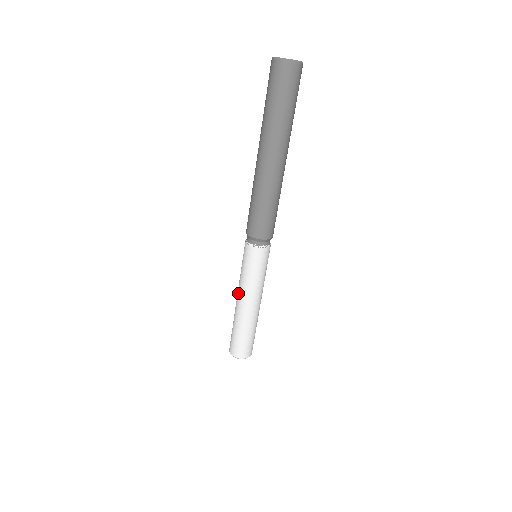
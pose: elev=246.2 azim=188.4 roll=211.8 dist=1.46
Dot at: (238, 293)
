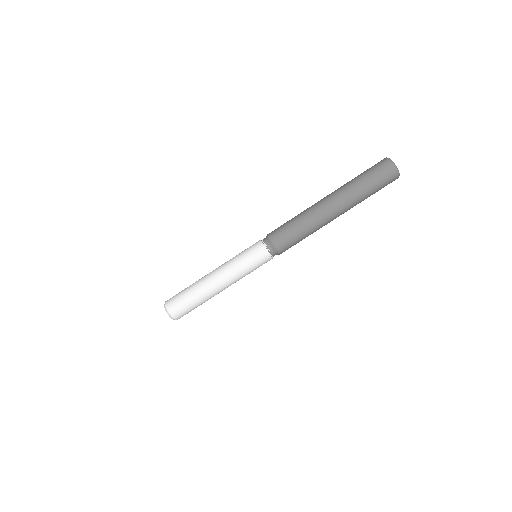
Dot at: (221, 271)
